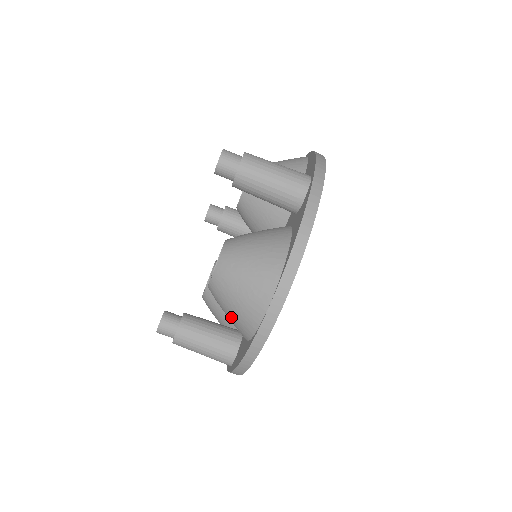
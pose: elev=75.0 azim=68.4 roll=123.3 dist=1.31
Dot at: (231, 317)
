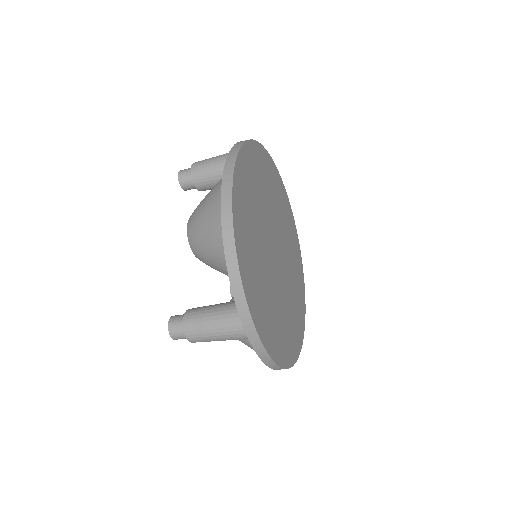
Dot at: occluded
